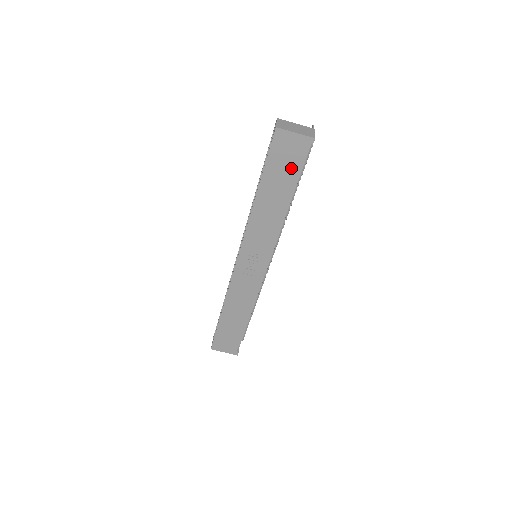
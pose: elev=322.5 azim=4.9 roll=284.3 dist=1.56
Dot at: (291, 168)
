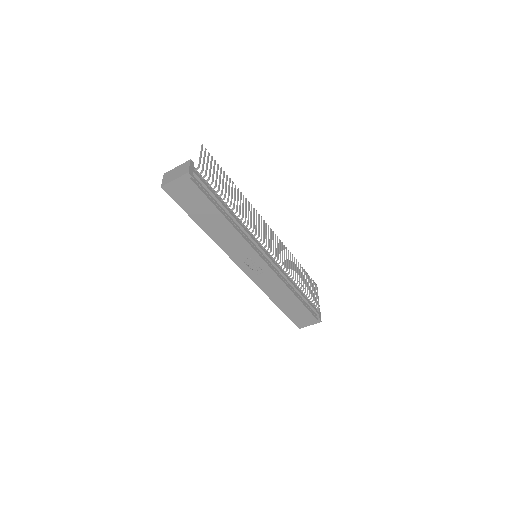
Dot at: (199, 199)
